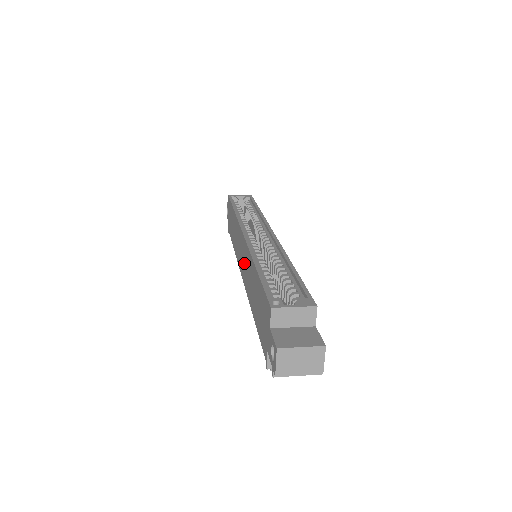
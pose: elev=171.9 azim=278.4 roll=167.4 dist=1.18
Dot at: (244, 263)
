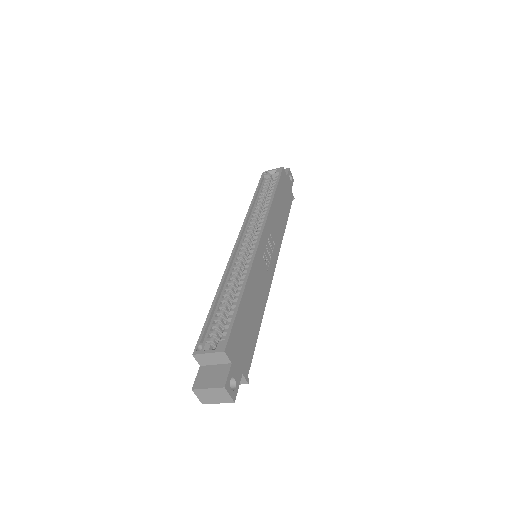
Dot at: occluded
